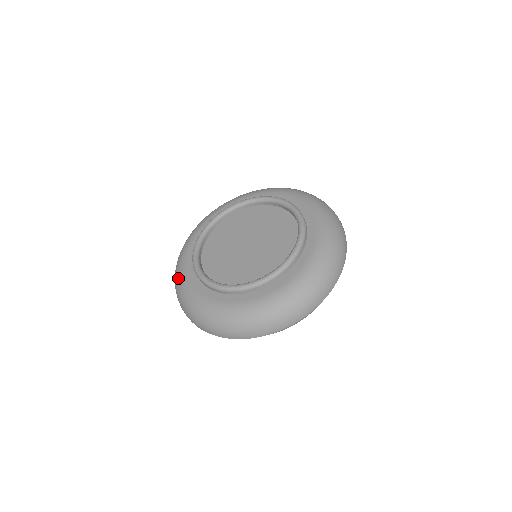
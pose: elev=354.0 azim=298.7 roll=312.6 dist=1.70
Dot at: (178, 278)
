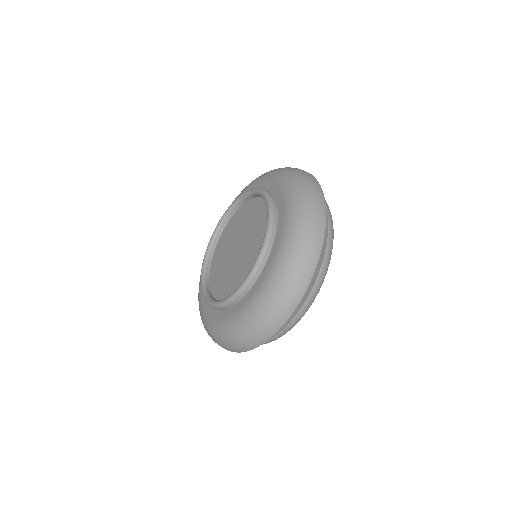
Dot at: occluded
